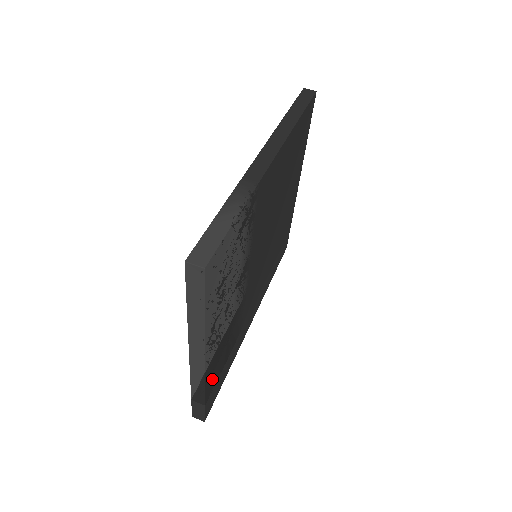
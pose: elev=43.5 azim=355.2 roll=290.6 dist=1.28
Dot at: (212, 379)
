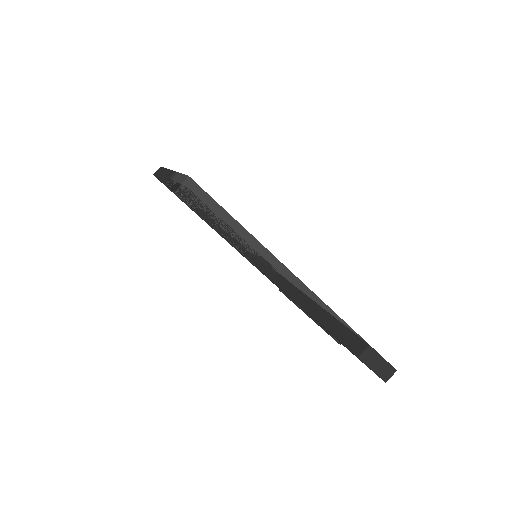
Dot at: occluded
